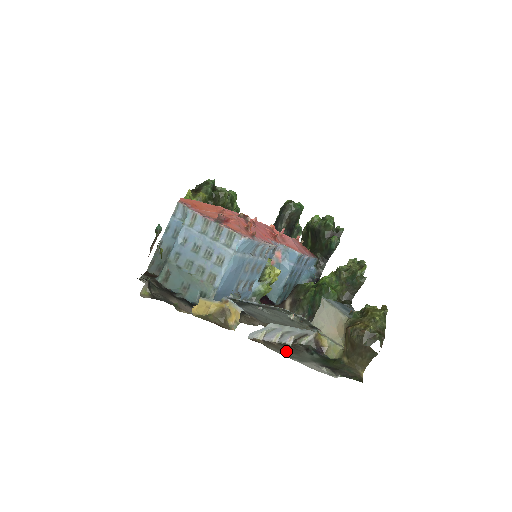
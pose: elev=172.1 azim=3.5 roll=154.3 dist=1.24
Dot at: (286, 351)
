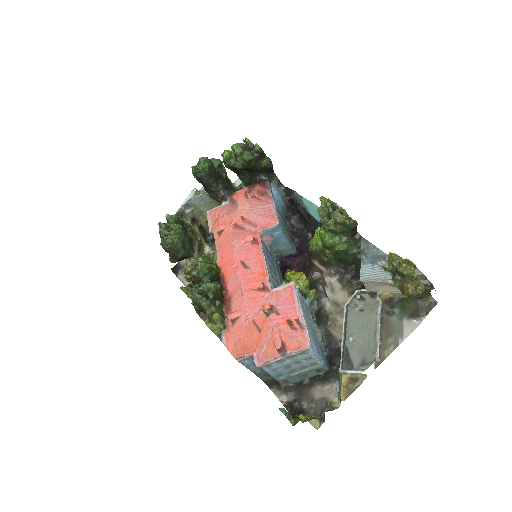
Dot at: (389, 340)
